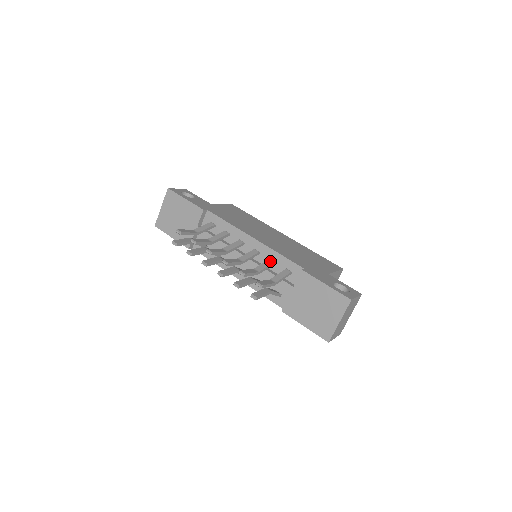
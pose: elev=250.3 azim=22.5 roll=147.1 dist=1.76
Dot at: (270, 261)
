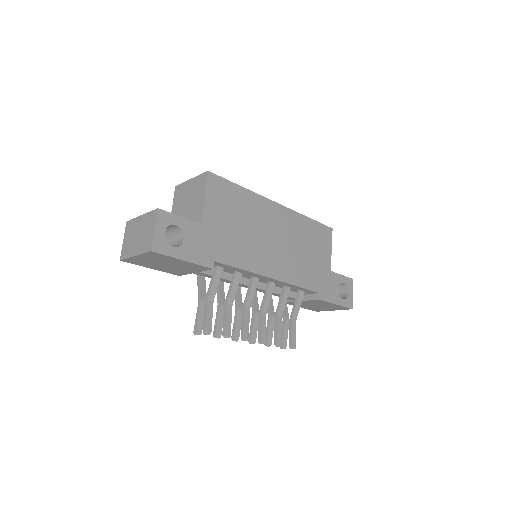
Dot at: (287, 291)
